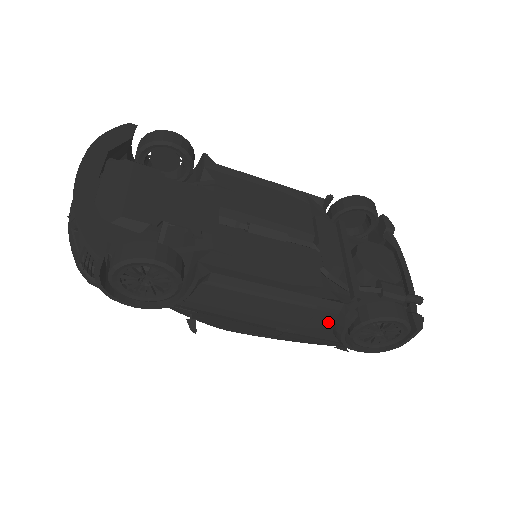
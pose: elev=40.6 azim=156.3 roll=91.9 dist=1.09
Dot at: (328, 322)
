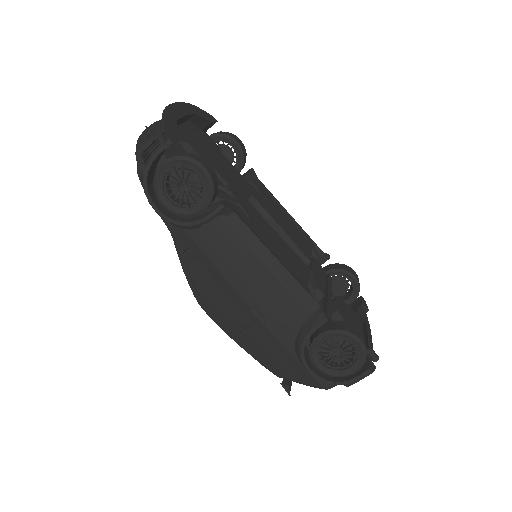
Dot at: (298, 321)
